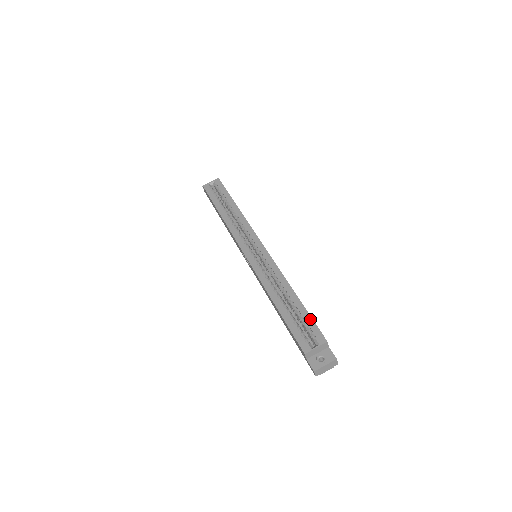
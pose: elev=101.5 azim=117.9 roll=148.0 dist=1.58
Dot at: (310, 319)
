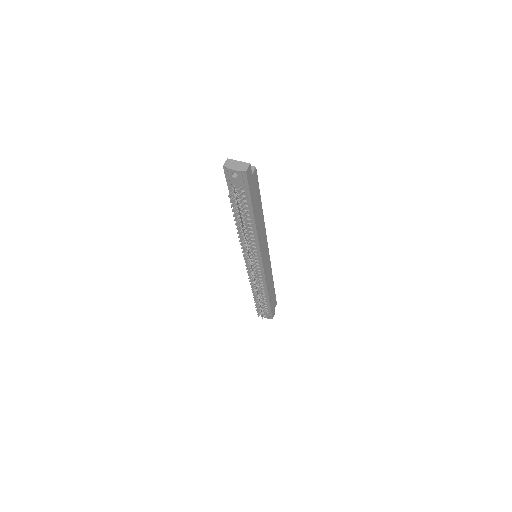
Dot at: (258, 187)
